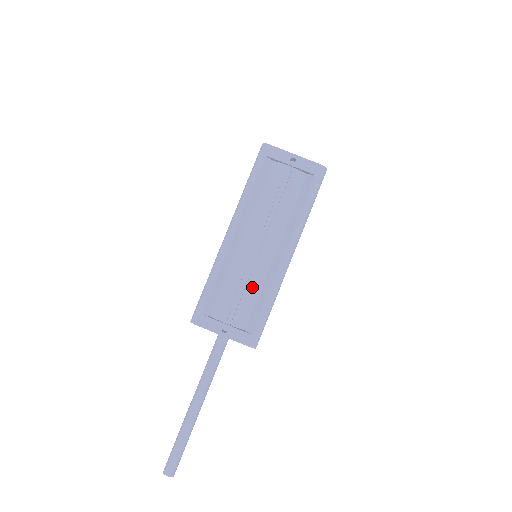
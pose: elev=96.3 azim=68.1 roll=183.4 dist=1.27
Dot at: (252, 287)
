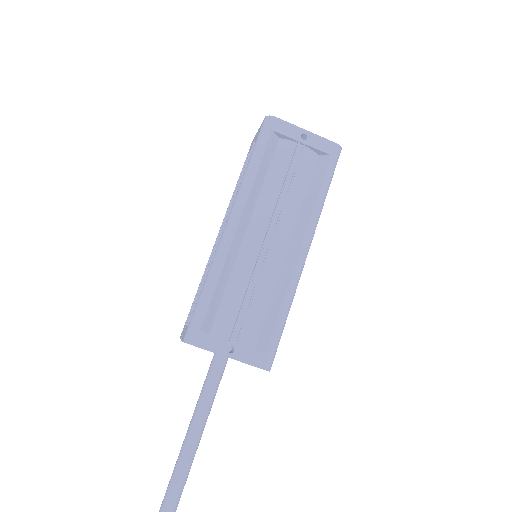
Dot at: (262, 292)
